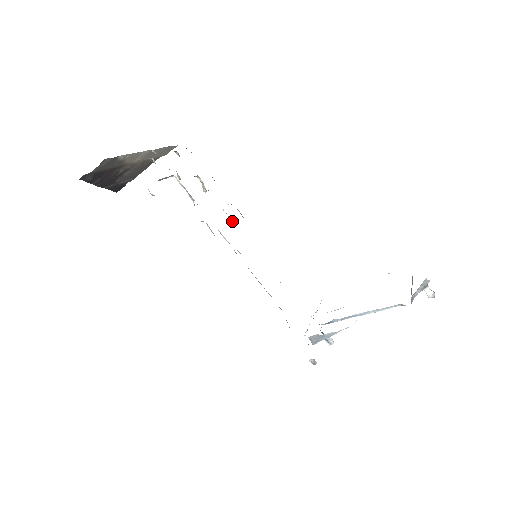
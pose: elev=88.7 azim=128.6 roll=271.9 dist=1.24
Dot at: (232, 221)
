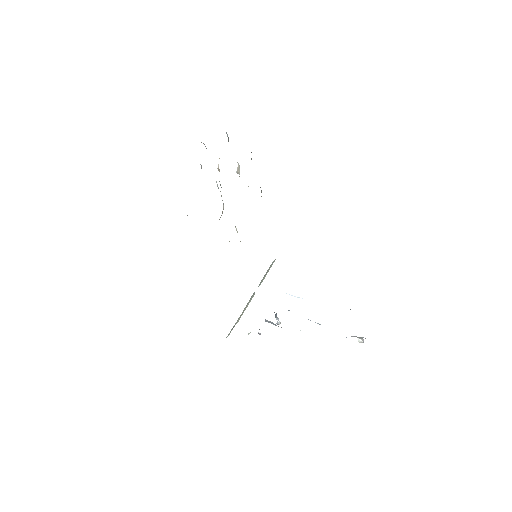
Dot at: occluded
